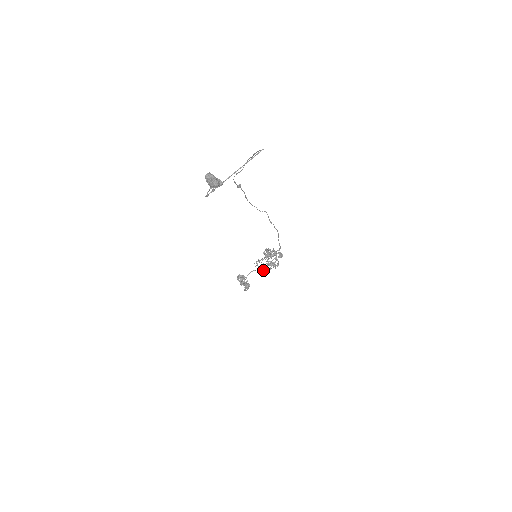
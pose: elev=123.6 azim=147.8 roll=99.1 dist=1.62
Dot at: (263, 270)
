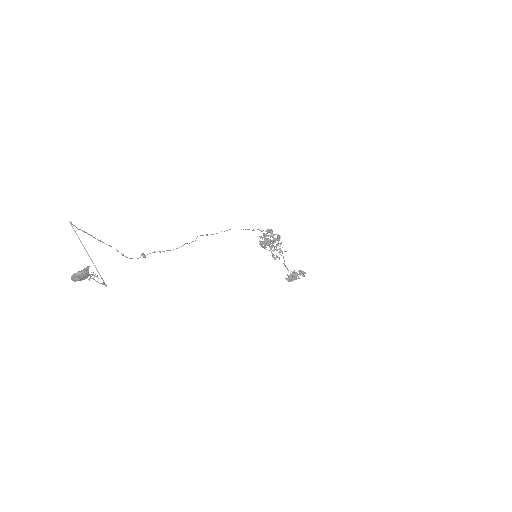
Dot at: occluded
